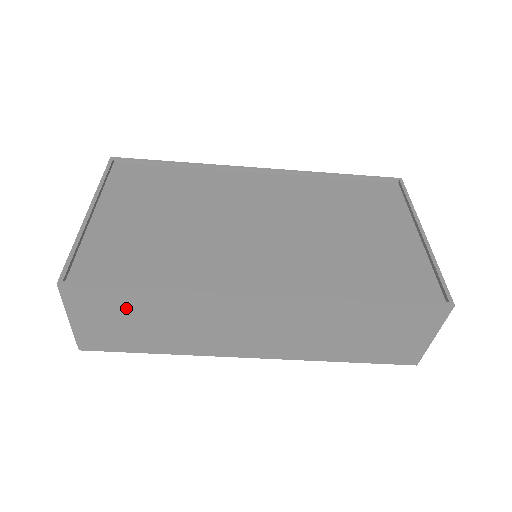
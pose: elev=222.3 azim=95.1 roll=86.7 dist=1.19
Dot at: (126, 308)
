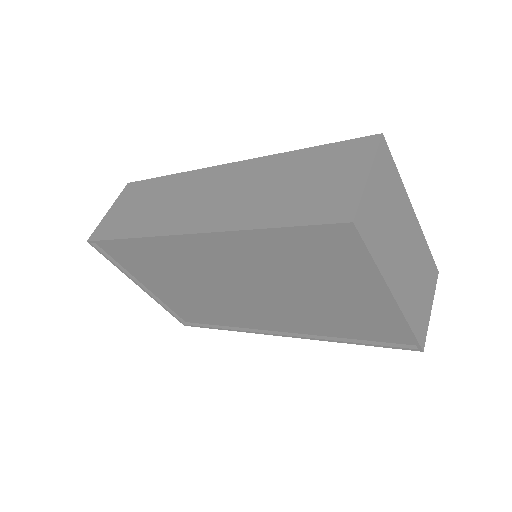
Dot at: occluded
